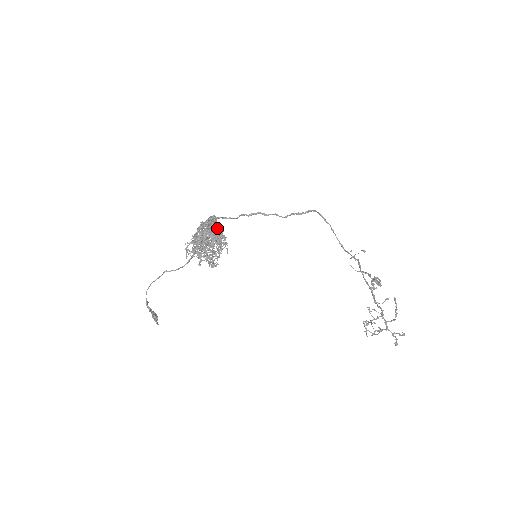
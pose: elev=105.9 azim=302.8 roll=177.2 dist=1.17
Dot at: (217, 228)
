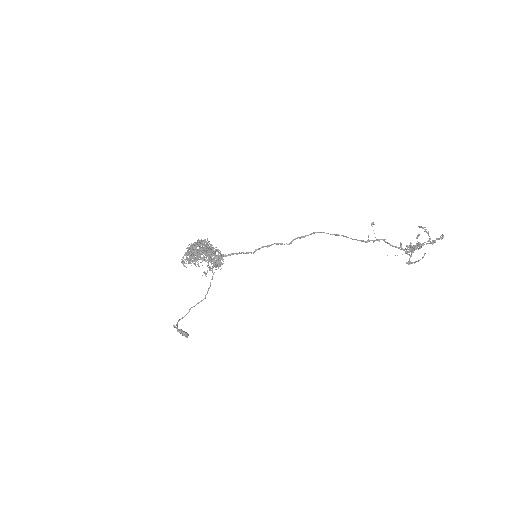
Dot at: (207, 245)
